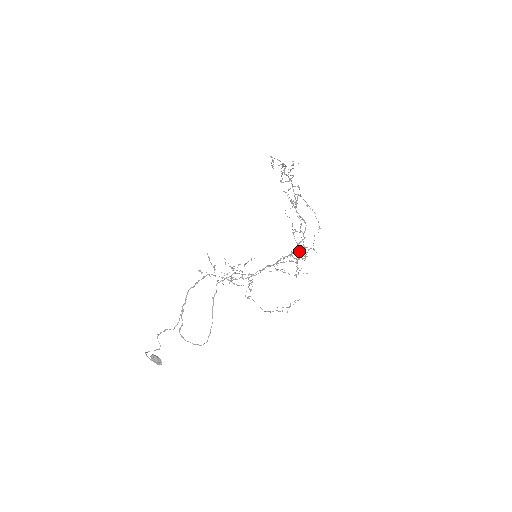
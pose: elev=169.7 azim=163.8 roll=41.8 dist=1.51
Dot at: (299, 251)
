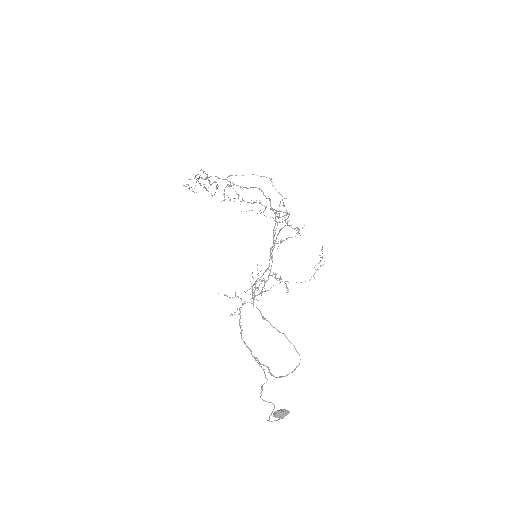
Dot at: occluded
